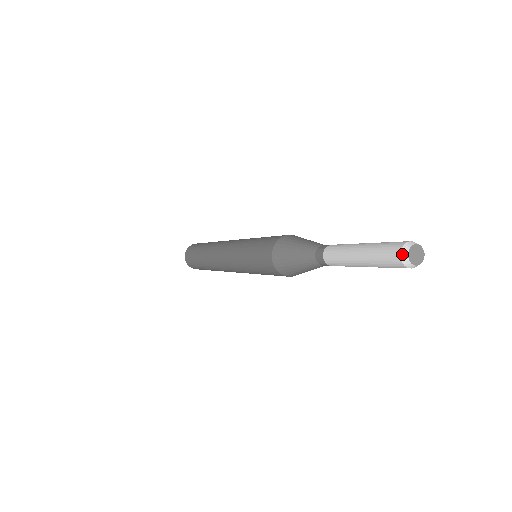
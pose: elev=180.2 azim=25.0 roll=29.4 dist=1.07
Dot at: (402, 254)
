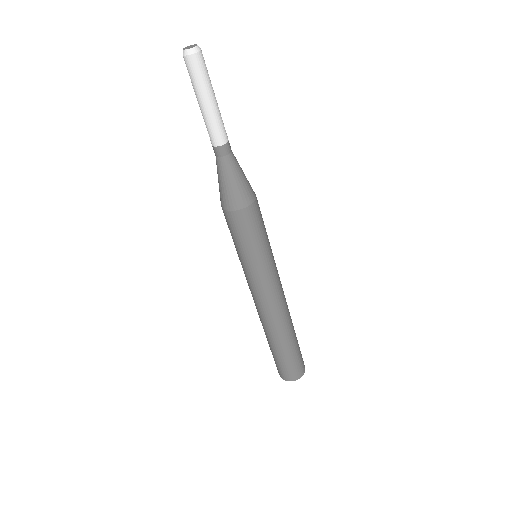
Dot at: occluded
